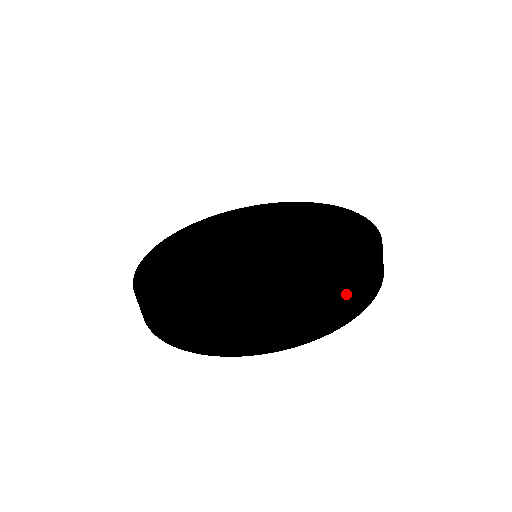
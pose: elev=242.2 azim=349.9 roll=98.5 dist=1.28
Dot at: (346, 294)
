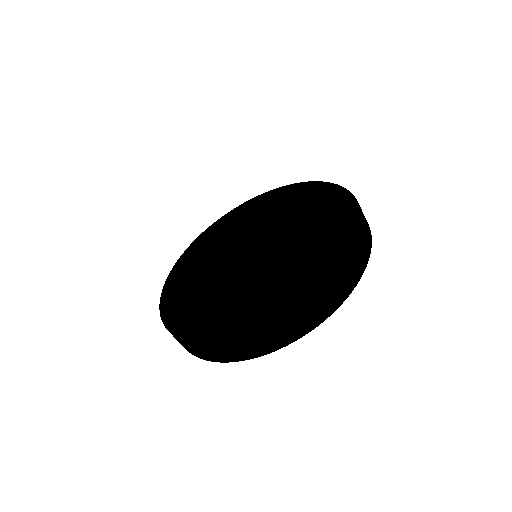
Dot at: (319, 293)
